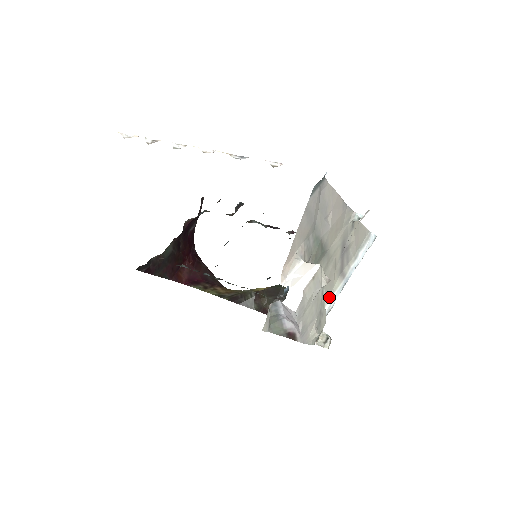
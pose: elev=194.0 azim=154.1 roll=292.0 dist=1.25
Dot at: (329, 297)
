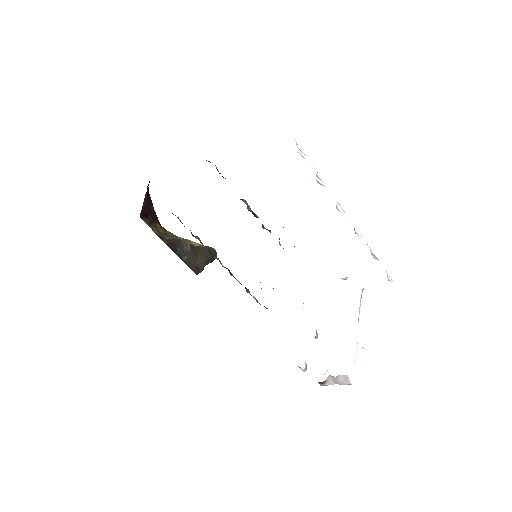
Dot at: occluded
